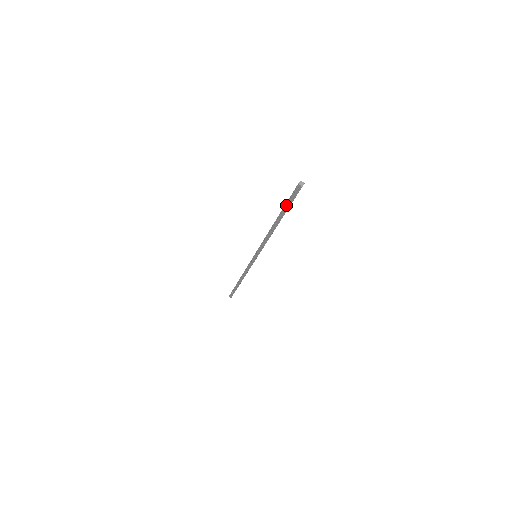
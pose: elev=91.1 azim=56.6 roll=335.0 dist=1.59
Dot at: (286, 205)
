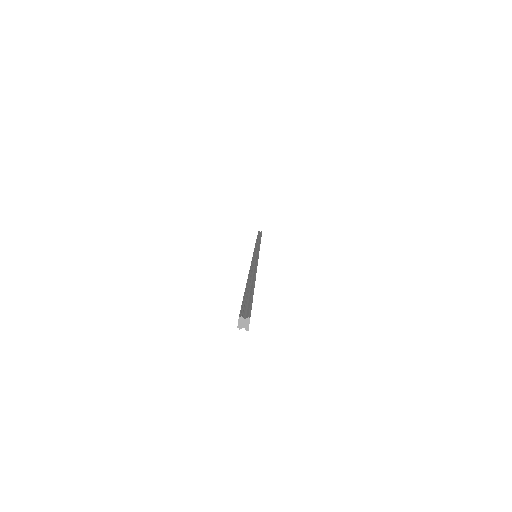
Dot at: occluded
